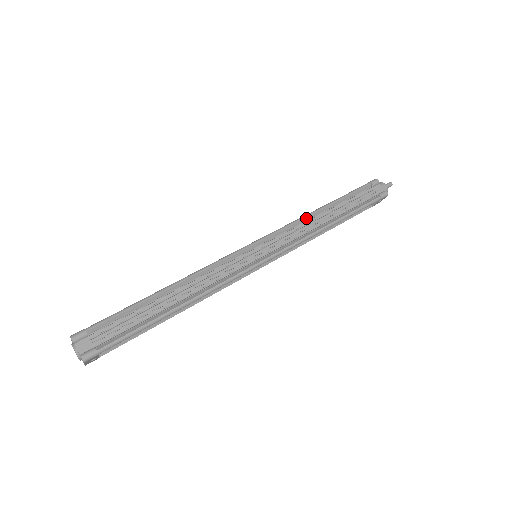
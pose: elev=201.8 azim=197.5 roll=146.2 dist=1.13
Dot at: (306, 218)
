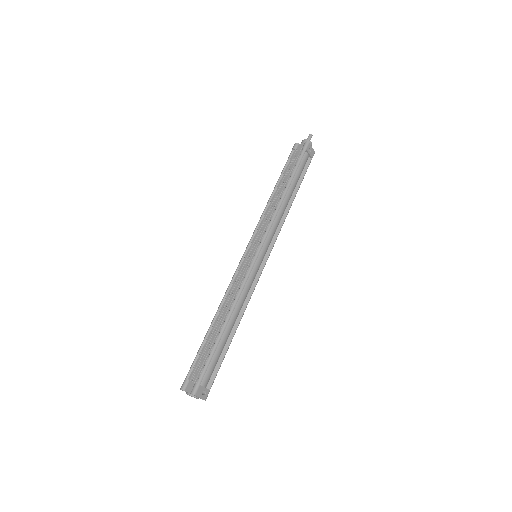
Dot at: (266, 208)
